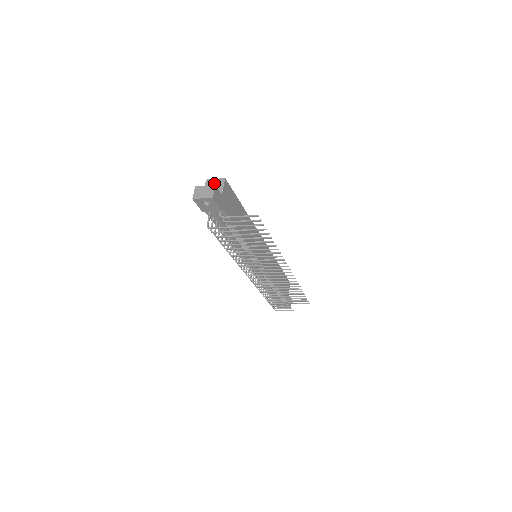
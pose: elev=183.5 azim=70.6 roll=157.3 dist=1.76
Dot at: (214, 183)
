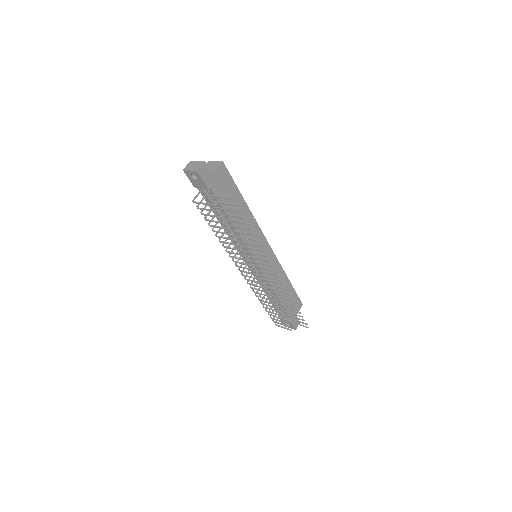
Dot at: (213, 164)
